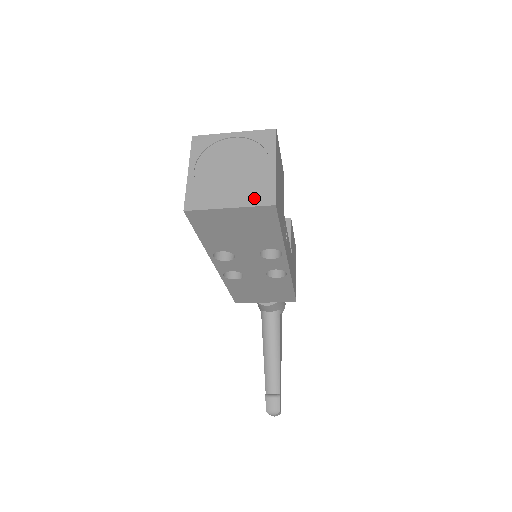
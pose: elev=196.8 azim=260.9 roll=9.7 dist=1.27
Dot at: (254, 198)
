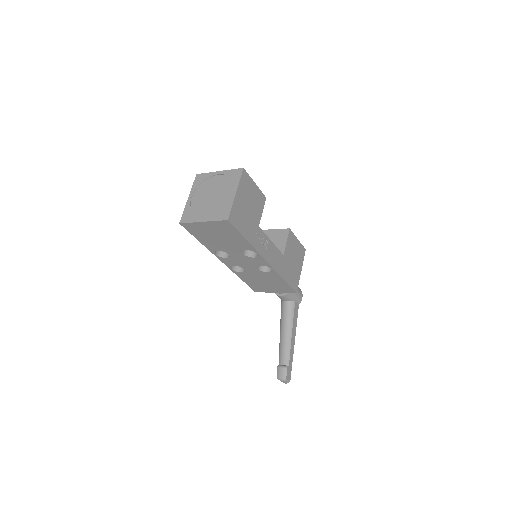
Dot at: (218, 215)
